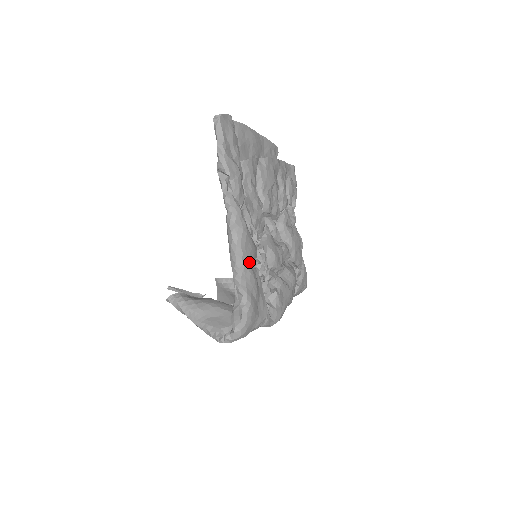
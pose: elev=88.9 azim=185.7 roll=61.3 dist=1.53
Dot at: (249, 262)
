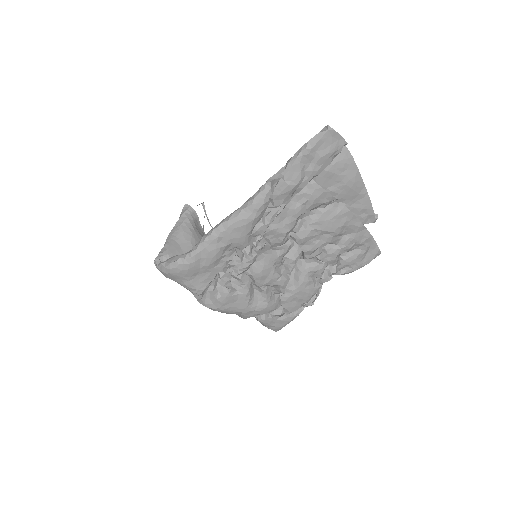
Dot at: (225, 242)
